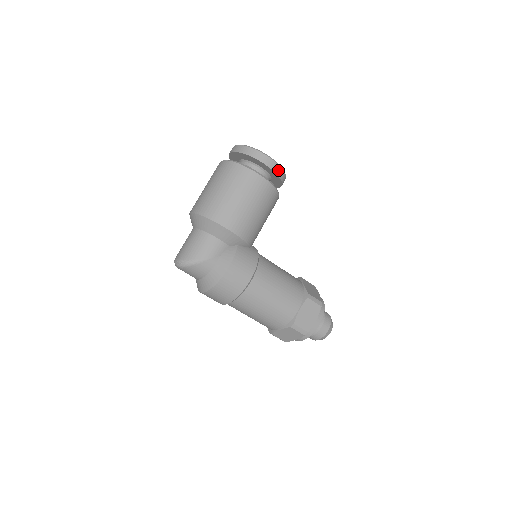
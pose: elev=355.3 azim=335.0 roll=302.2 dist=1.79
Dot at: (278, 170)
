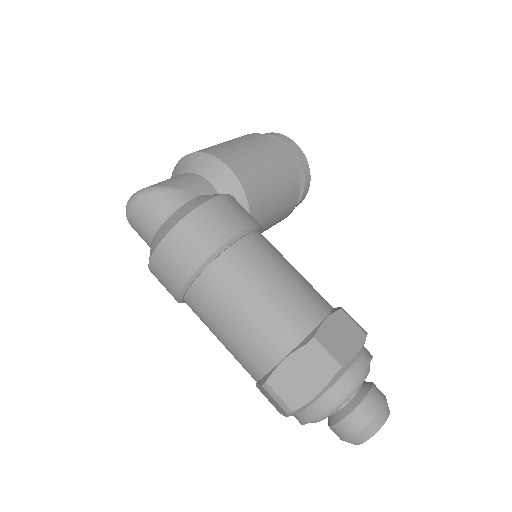
Dot at: (301, 155)
